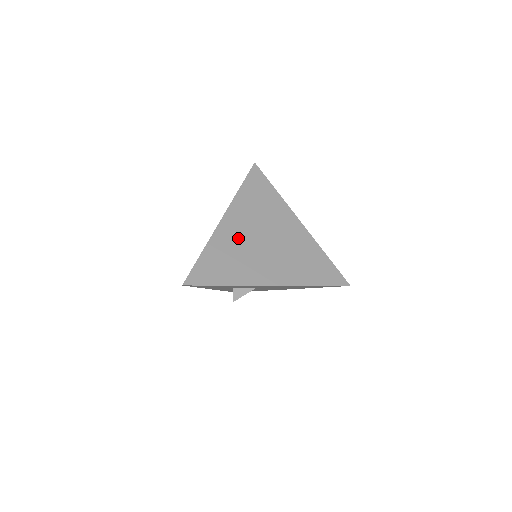
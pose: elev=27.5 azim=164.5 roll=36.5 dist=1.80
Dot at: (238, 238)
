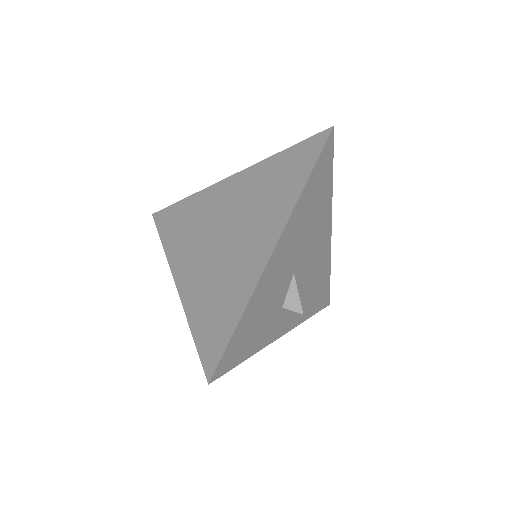
Dot at: (203, 272)
